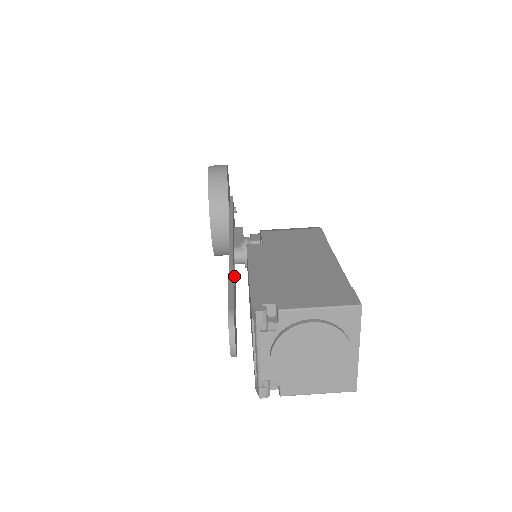
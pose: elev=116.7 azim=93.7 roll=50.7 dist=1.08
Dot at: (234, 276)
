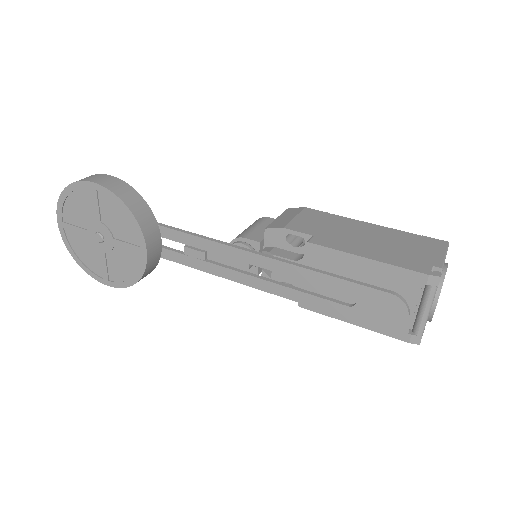
Dot at: (275, 281)
